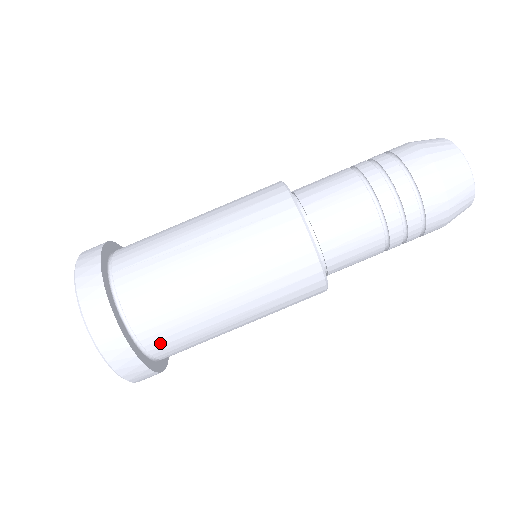
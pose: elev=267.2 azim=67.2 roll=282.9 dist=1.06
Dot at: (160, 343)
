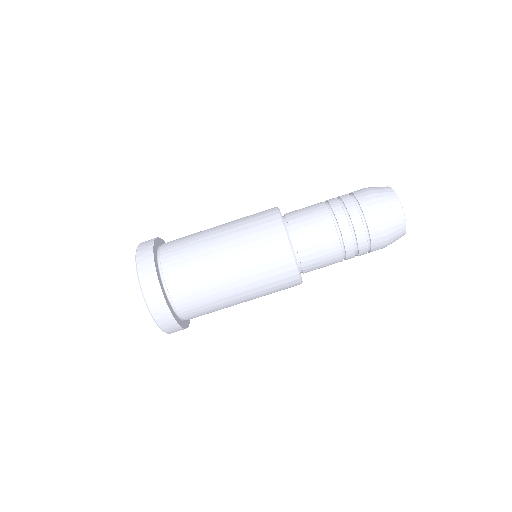
Dot at: (183, 301)
